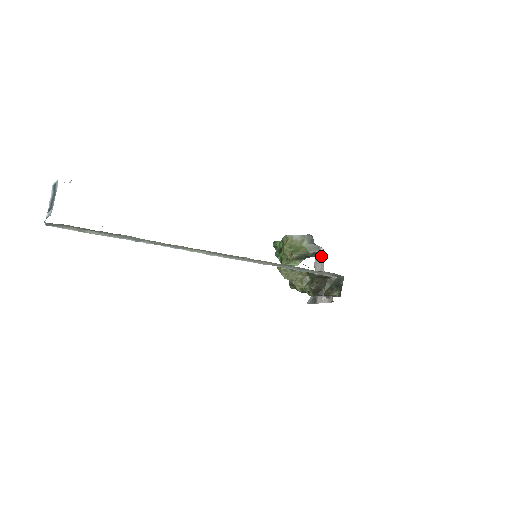
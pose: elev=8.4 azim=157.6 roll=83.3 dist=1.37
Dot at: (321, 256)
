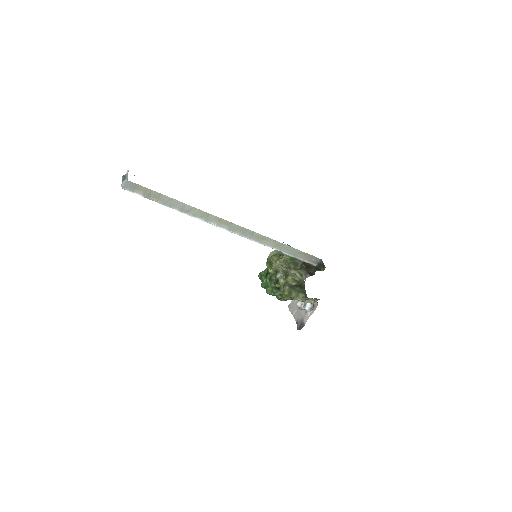
Dot at: occluded
